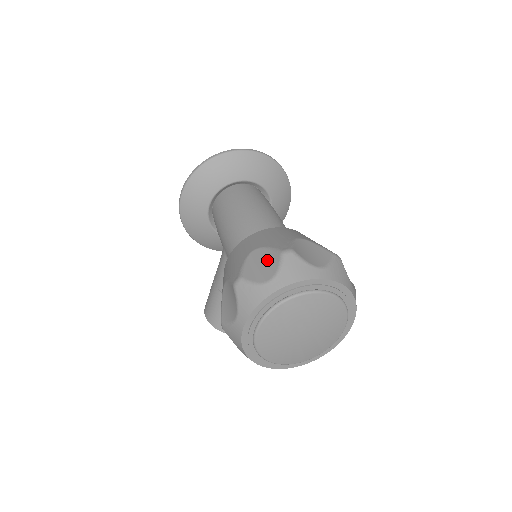
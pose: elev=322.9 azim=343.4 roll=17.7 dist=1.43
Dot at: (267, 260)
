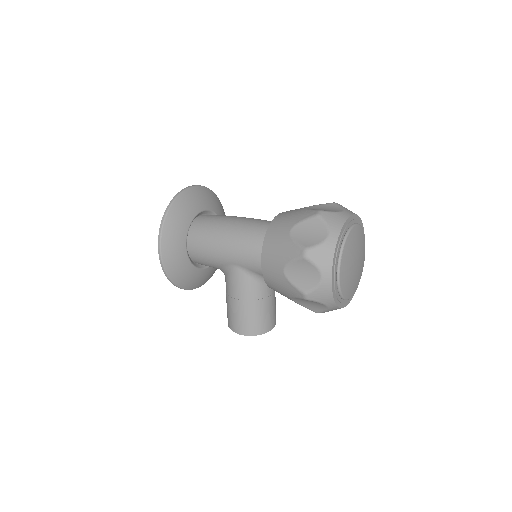
Dot at: (310, 227)
